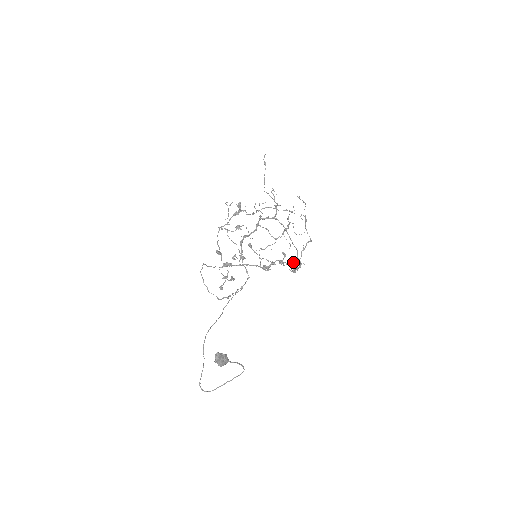
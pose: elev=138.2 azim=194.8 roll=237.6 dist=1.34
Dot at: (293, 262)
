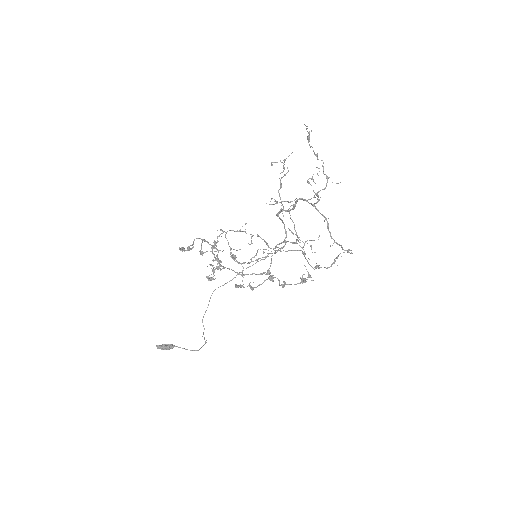
Dot at: (281, 284)
